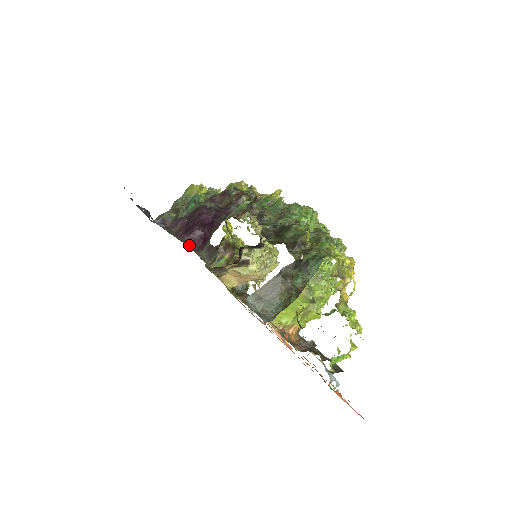
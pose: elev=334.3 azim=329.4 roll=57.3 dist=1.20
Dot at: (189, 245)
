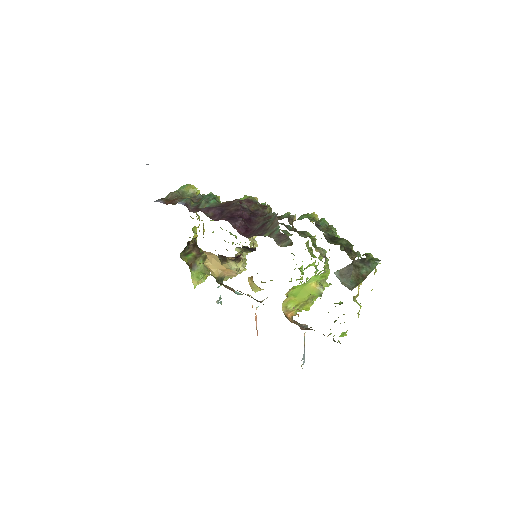
Dot at: occluded
